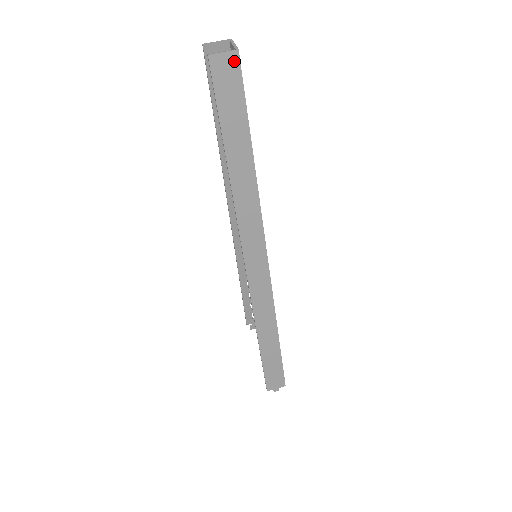
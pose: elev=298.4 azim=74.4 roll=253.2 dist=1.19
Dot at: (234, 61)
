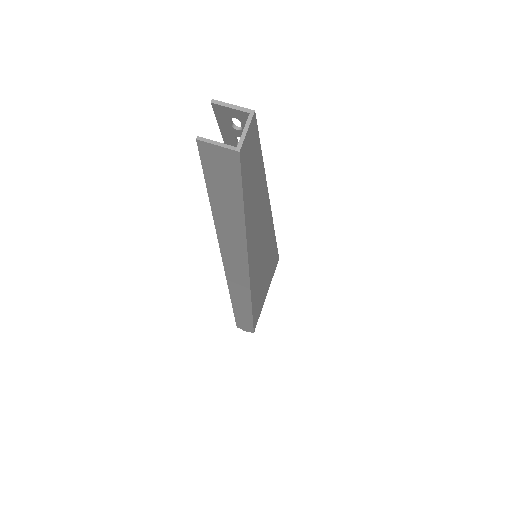
Dot at: (232, 158)
